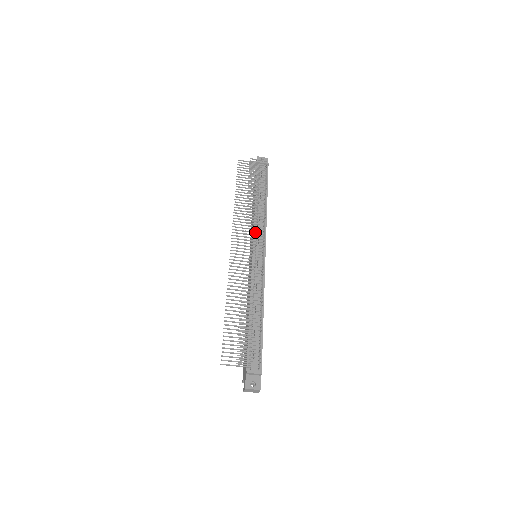
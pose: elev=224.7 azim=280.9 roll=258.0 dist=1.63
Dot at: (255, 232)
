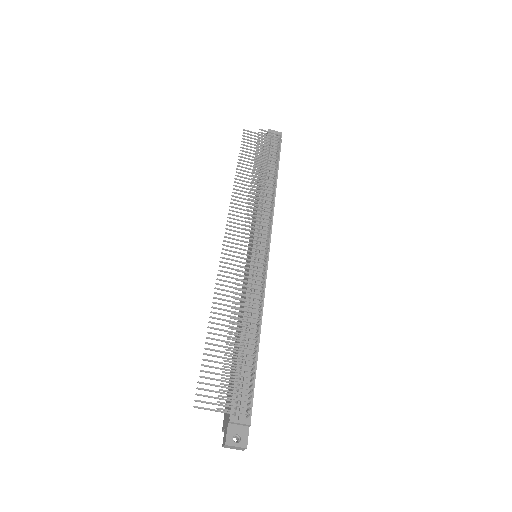
Dot at: (258, 224)
